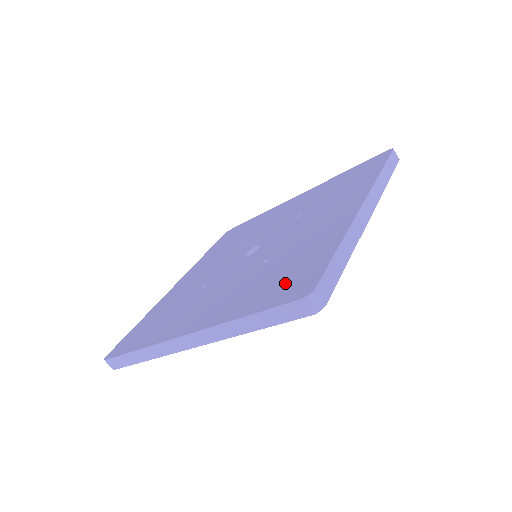
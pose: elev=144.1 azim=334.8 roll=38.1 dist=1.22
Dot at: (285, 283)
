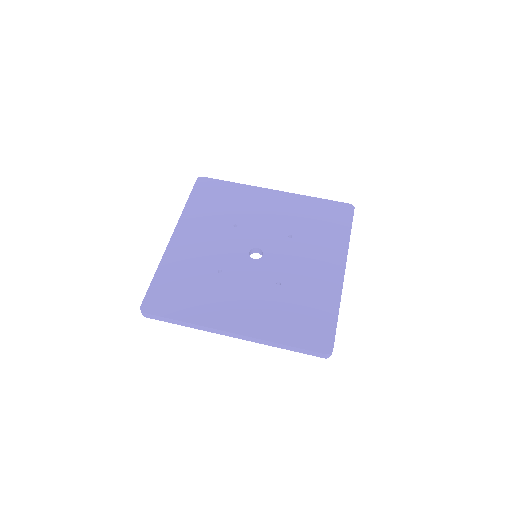
Dot at: (309, 329)
